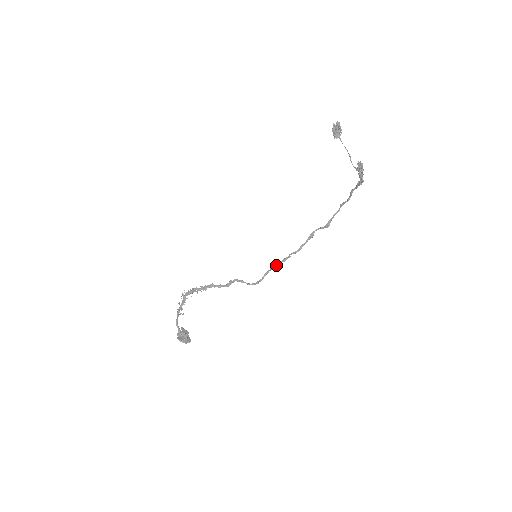
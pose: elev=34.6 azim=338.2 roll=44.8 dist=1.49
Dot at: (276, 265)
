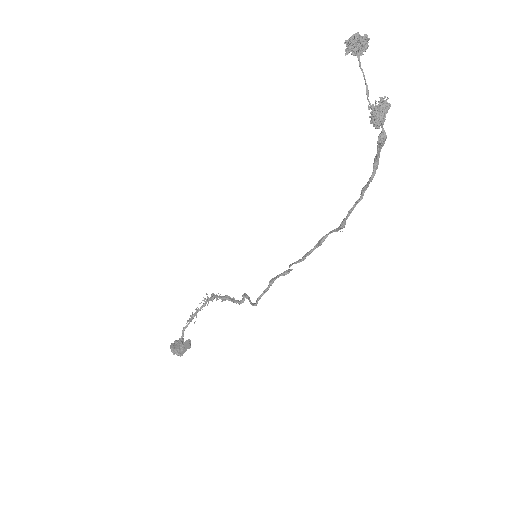
Dot at: (274, 278)
